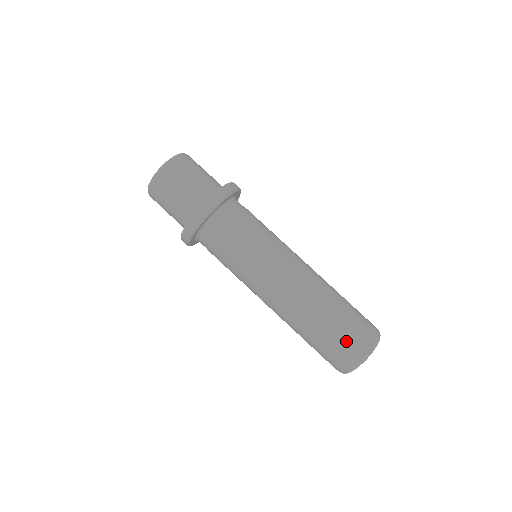
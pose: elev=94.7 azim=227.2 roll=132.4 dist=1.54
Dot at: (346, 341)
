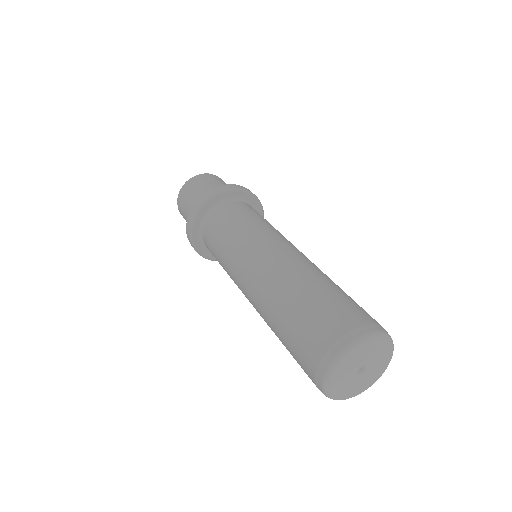
Dot at: occluded
